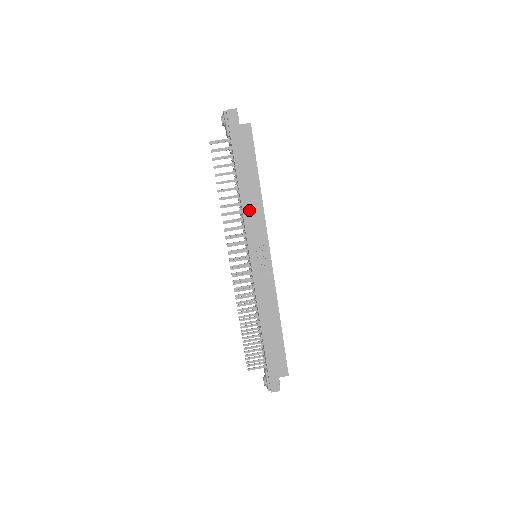
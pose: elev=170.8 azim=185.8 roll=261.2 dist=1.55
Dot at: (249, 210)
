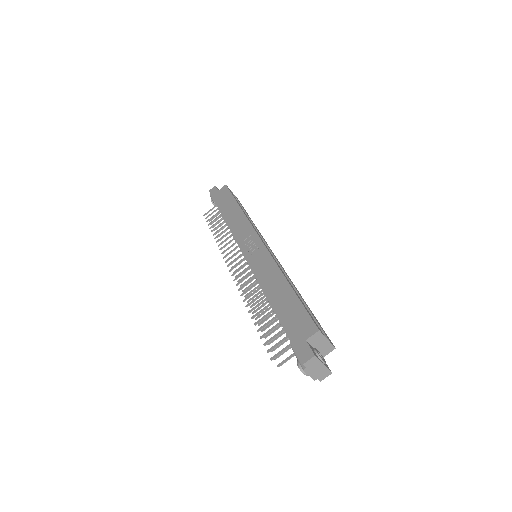
Dot at: (234, 224)
